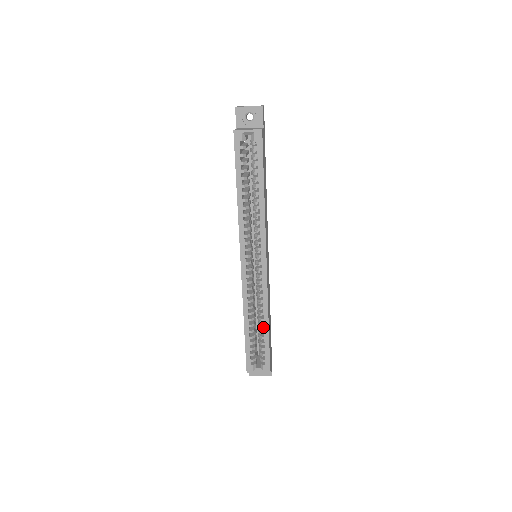
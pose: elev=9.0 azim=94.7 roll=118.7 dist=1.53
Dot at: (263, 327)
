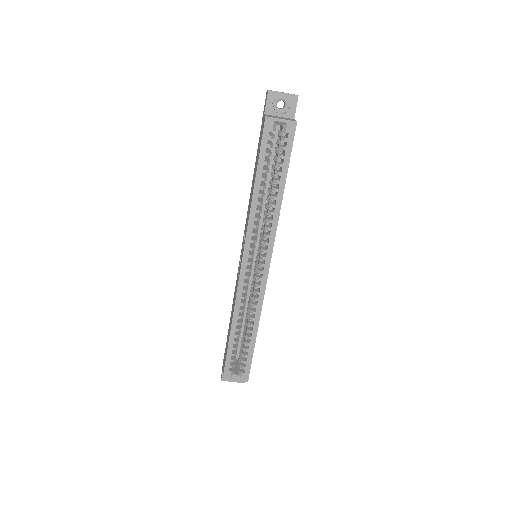
Dot at: (250, 333)
